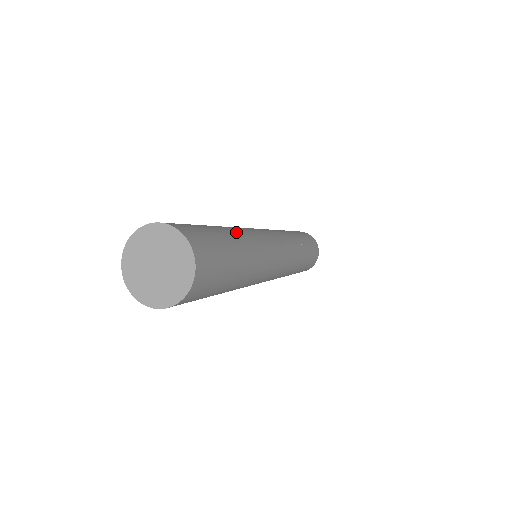
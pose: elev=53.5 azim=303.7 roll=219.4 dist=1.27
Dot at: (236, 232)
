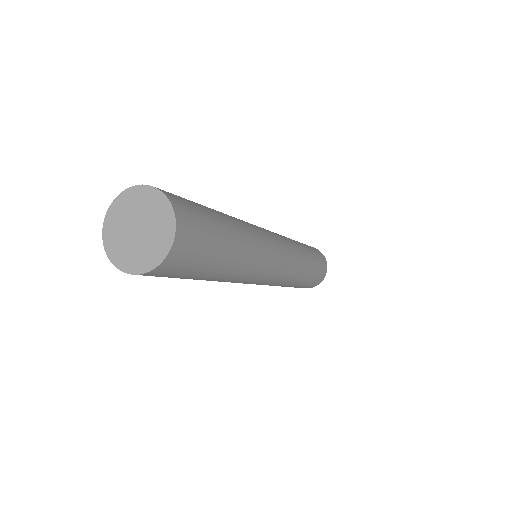
Dot at: (221, 212)
